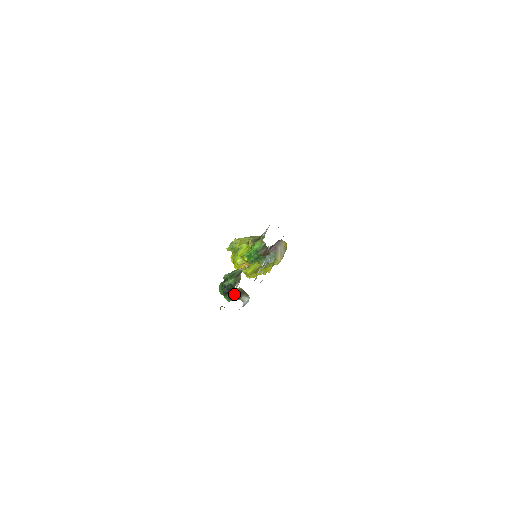
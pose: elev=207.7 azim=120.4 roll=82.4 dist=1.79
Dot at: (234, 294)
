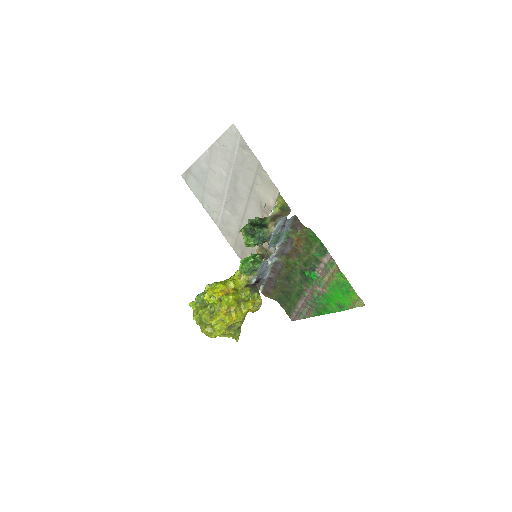
Dot at: (277, 202)
